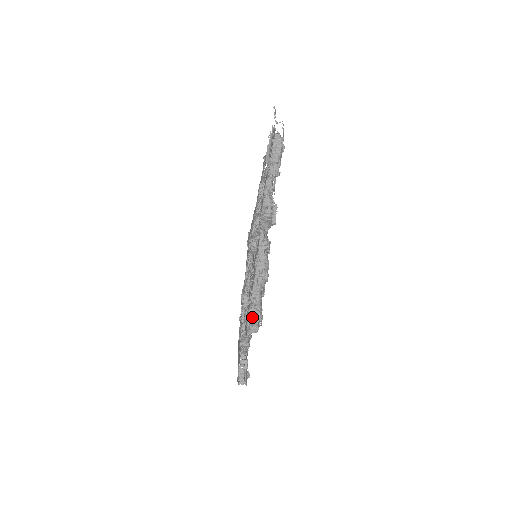
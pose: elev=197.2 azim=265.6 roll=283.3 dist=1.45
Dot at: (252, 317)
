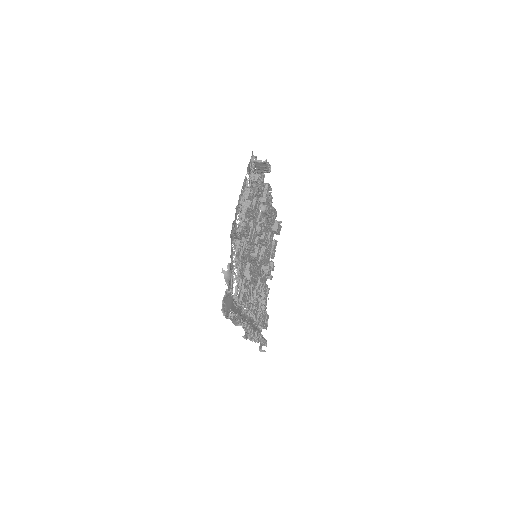
Dot at: occluded
